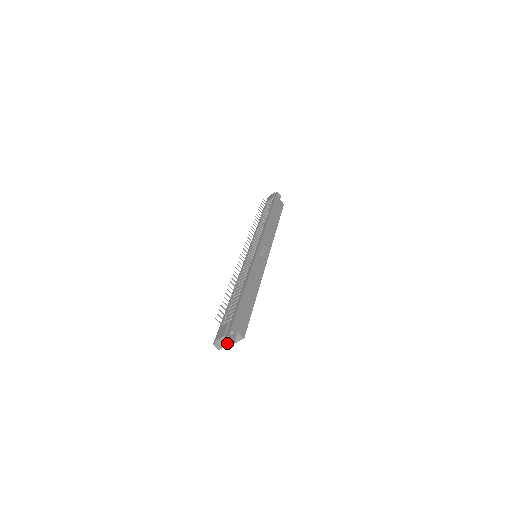
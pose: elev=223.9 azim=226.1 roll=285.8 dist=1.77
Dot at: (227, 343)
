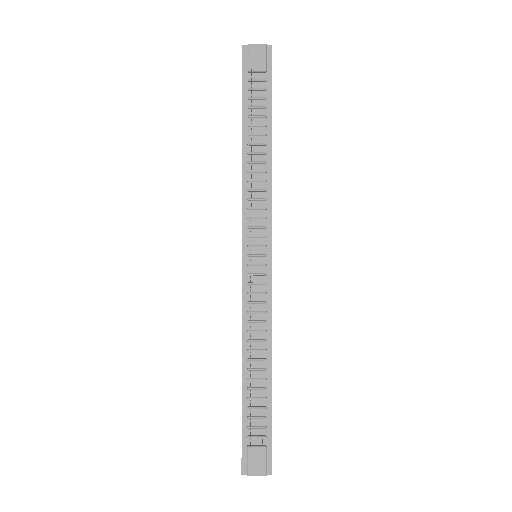
Dot at: occluded
